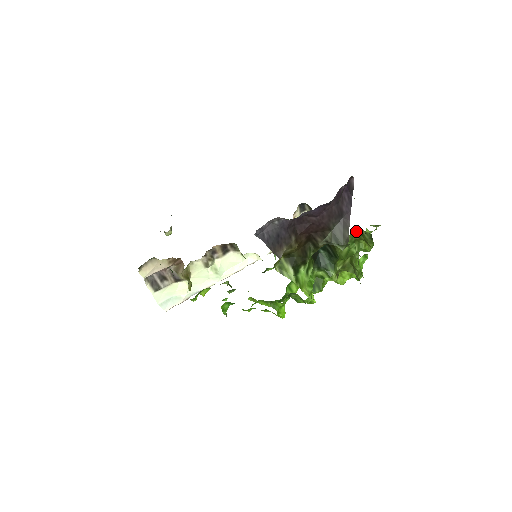
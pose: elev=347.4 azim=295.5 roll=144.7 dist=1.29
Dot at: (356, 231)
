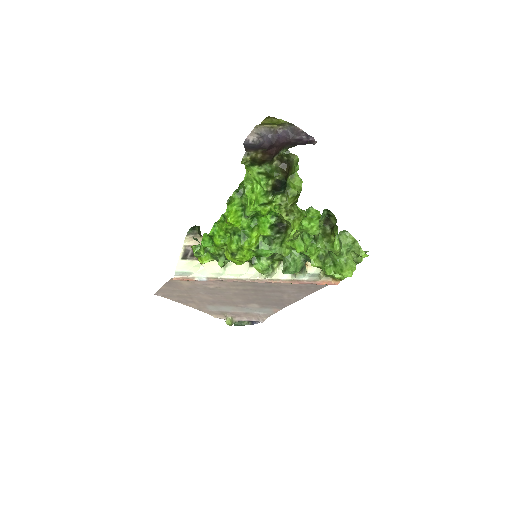
Dot at: (331, 230)
